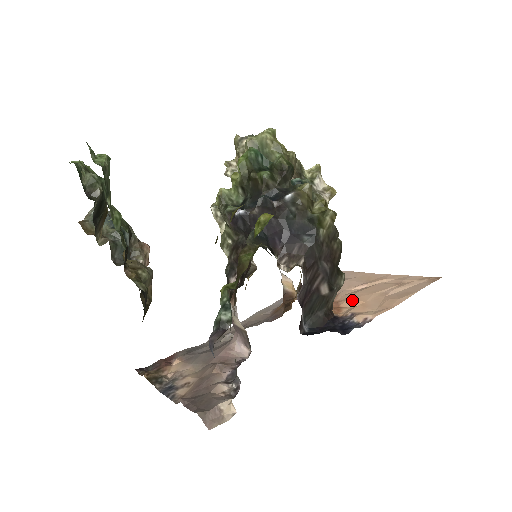
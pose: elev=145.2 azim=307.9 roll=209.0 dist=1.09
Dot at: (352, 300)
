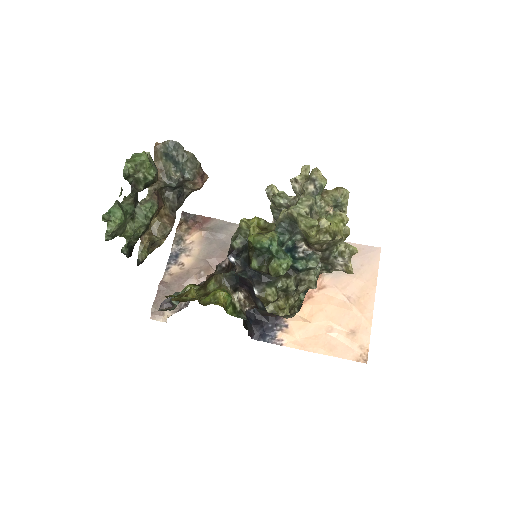
Dot at: (313, 310)
